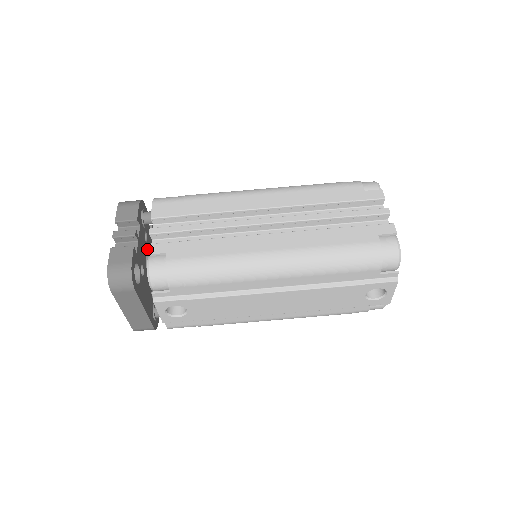
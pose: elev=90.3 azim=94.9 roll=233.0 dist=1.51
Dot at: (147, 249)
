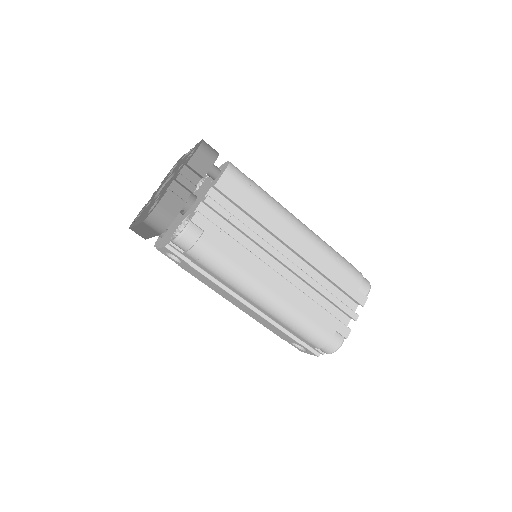
Dot at: (194, 215)
